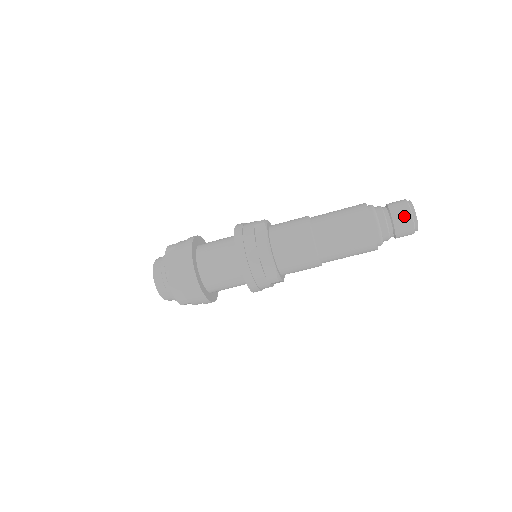
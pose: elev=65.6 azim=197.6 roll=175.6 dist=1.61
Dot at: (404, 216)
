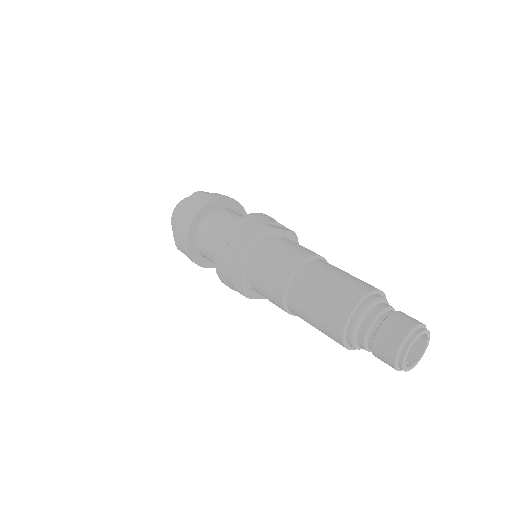
Dot at: (389, 344)
